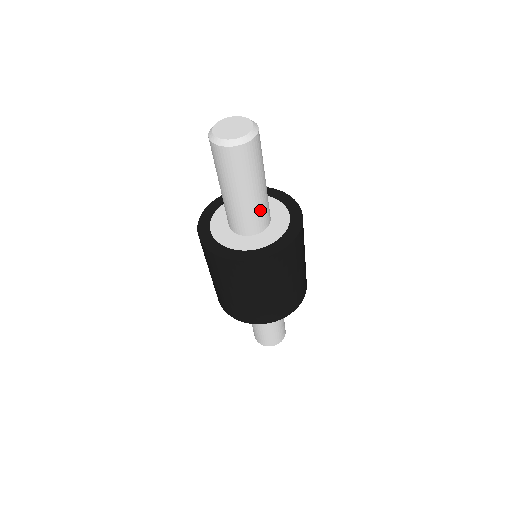
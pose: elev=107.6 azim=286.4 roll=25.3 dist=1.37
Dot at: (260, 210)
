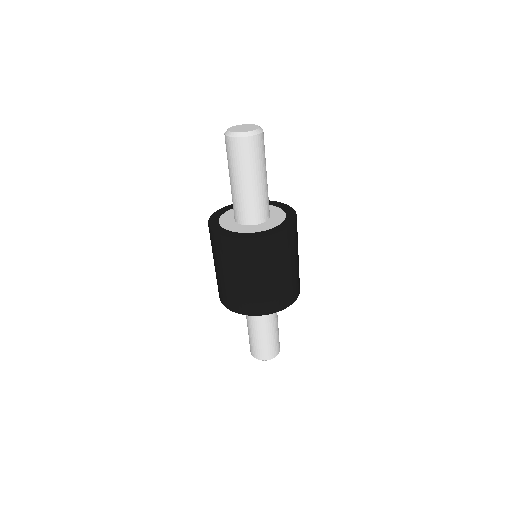
Dot at: (261, 201)
